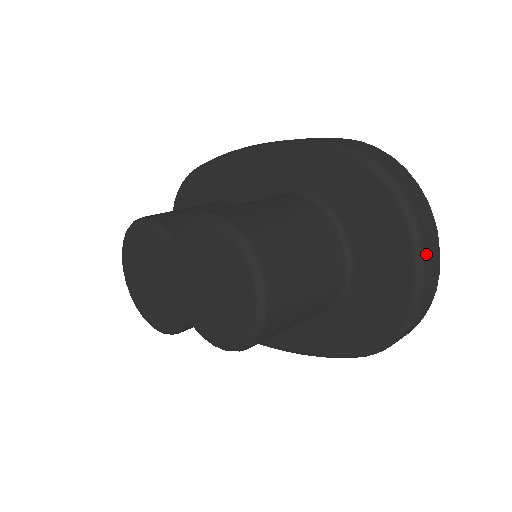
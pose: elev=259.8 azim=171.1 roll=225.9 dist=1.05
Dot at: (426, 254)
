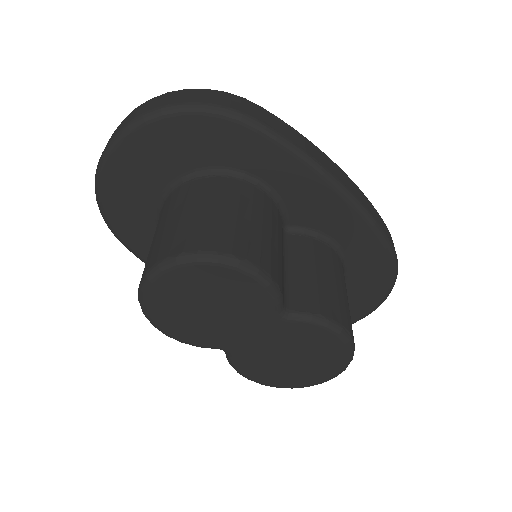
Dot at: occluded
